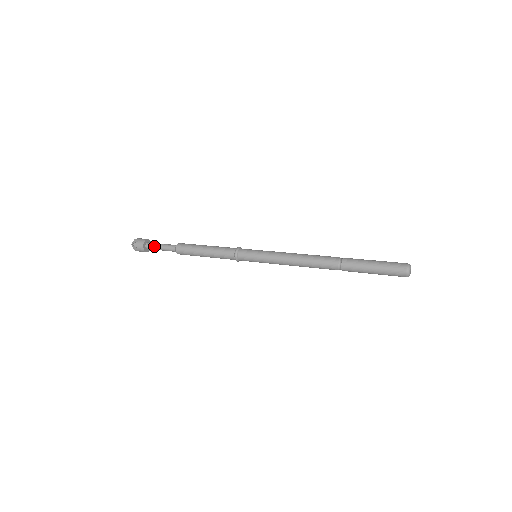
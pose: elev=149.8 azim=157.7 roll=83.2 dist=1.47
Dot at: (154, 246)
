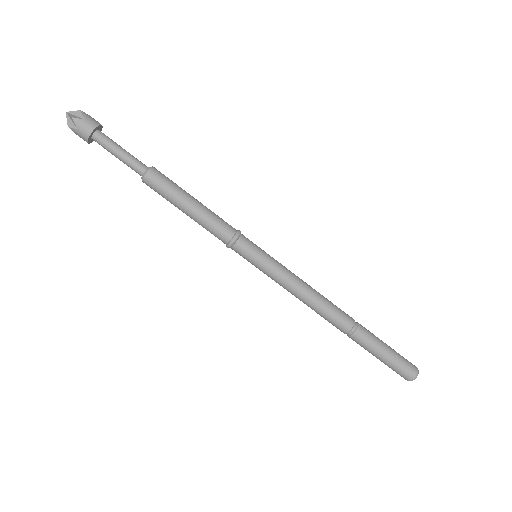
Dot at: (109, 144)
